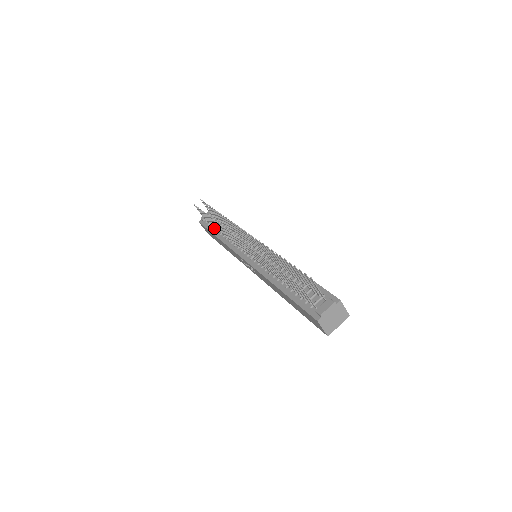
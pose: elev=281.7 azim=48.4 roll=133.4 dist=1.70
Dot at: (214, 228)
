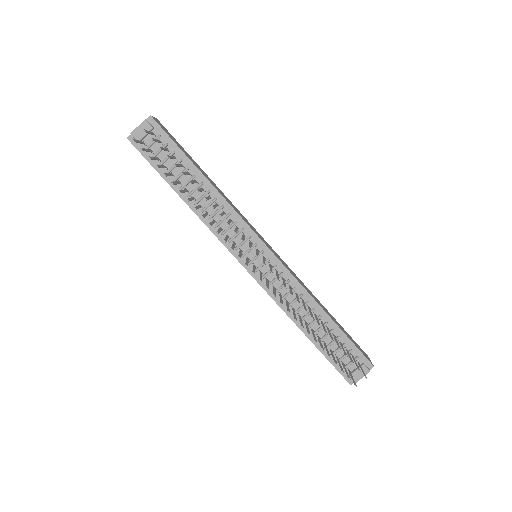
Dot at: occluded
